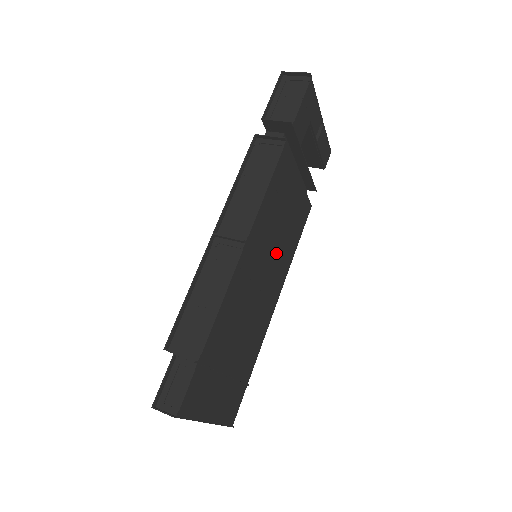
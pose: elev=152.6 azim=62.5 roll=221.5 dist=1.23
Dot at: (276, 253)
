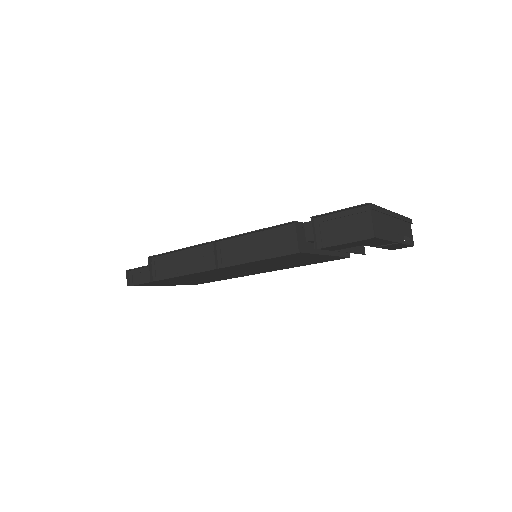
Dot at: (270, 267)
